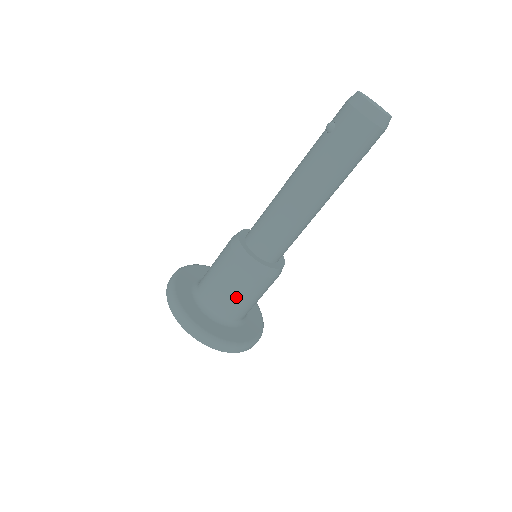
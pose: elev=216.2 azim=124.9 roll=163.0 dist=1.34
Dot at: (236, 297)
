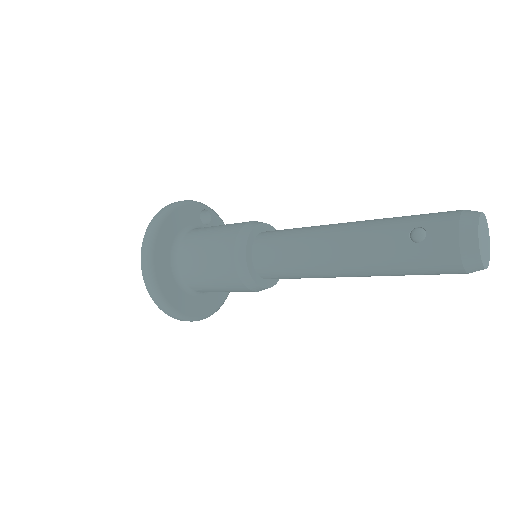
Dot at: (216, 288)
